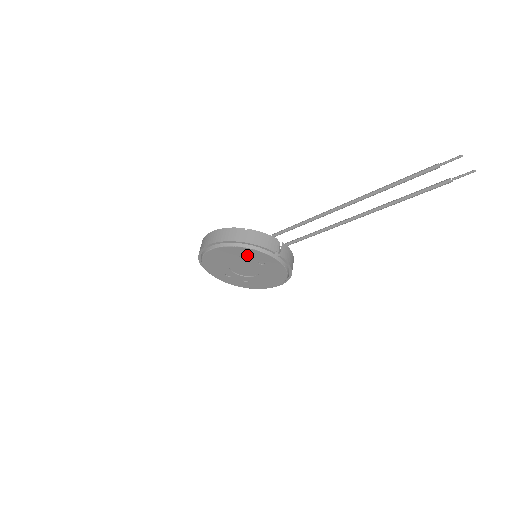
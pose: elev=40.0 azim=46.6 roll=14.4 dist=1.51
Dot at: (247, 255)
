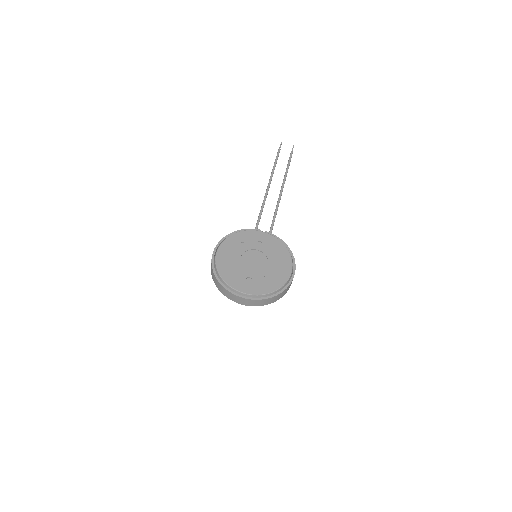
Dot at: (244, 241)
